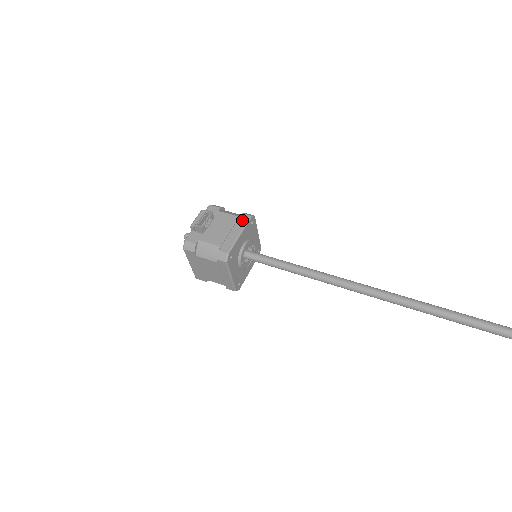
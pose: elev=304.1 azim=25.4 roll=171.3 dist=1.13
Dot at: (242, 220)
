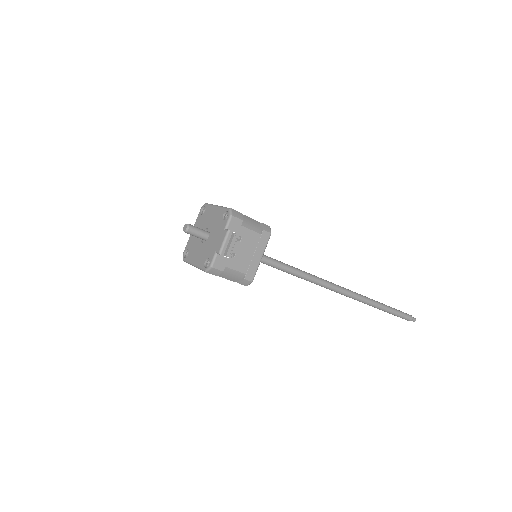
Dot at: (264, 240)
